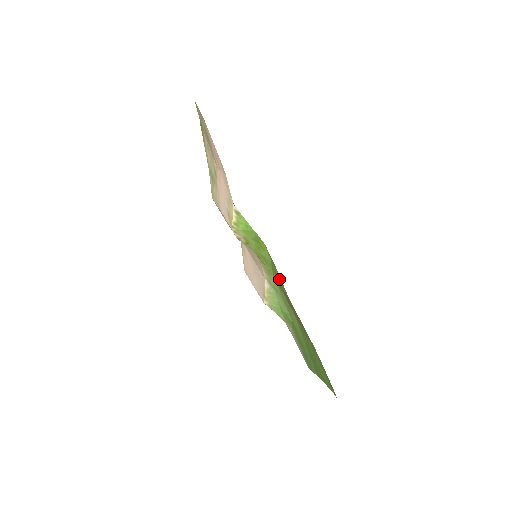
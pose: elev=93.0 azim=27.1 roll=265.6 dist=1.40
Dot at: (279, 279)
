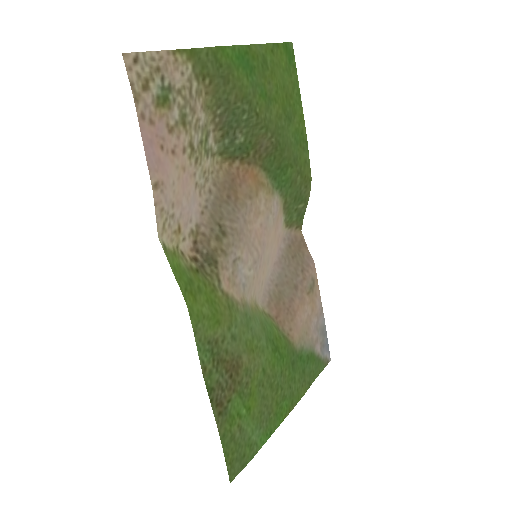
Dot at: (207, 342)
